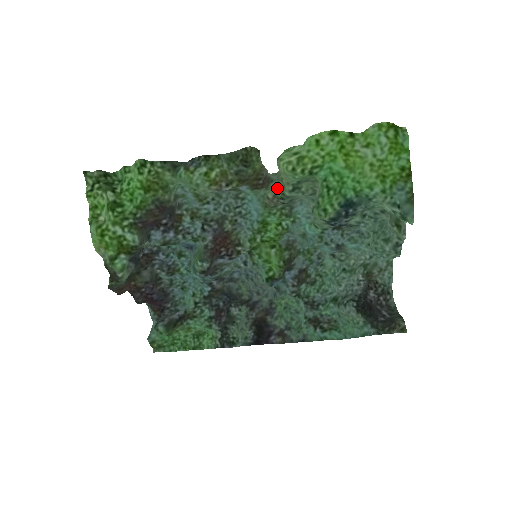
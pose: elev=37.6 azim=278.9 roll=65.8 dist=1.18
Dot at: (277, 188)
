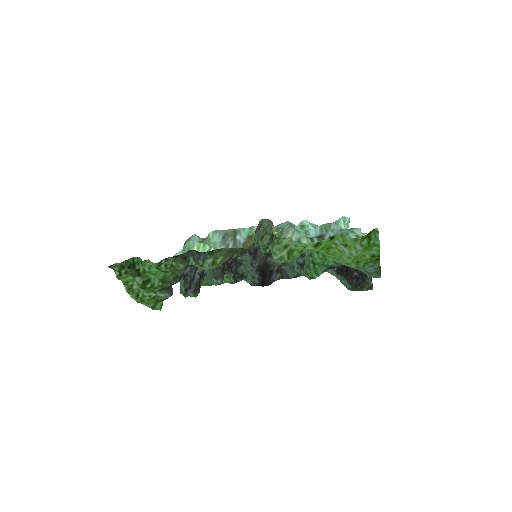
Dot at: (269, 236)
